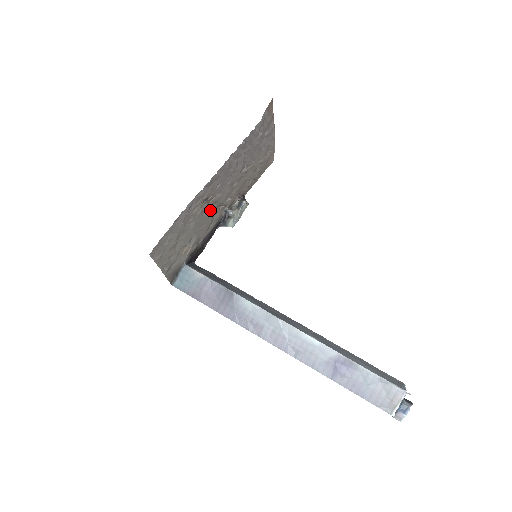
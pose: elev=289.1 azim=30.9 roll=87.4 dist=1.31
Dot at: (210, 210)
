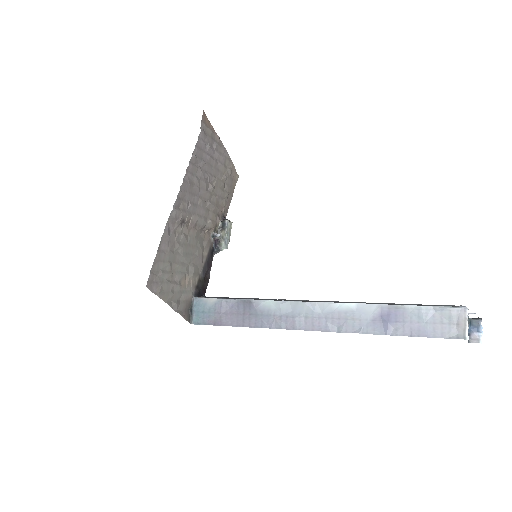
Dot at: (194, 235)
